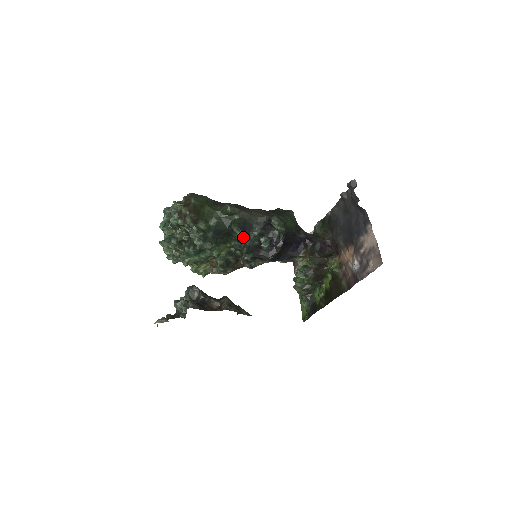
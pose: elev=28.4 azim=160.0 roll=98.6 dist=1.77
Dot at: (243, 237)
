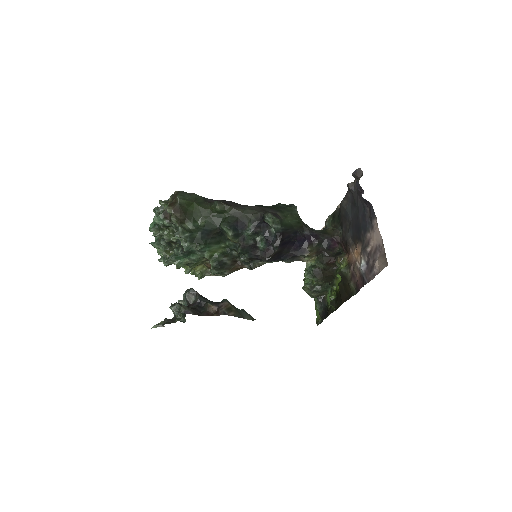
Dot at: (235, 237)
